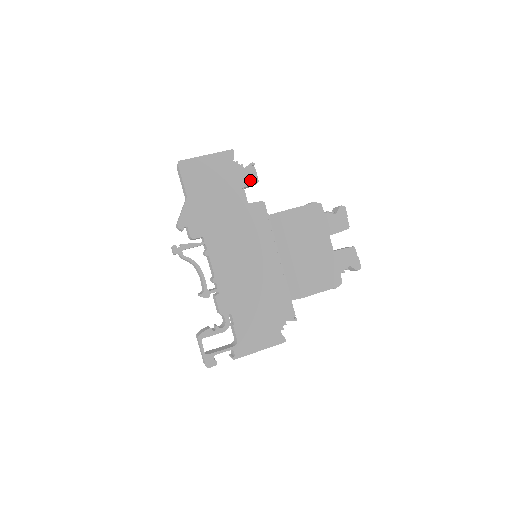
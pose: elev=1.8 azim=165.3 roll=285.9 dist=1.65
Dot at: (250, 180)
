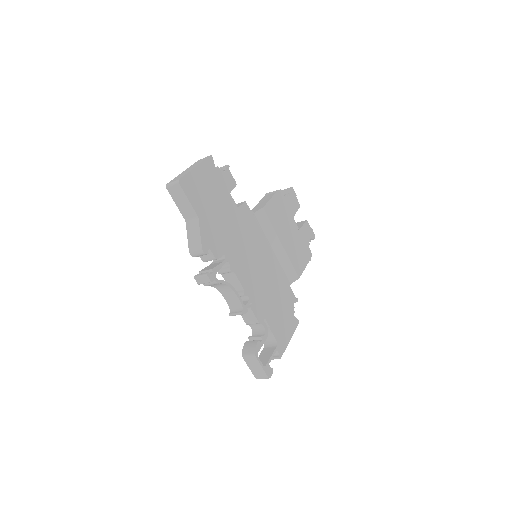
Dot at: (232, 183)
